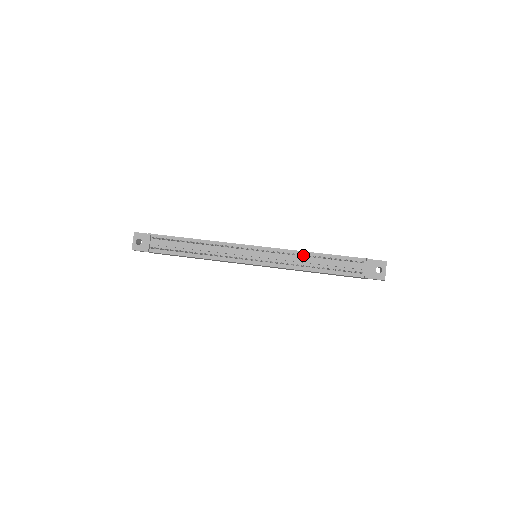
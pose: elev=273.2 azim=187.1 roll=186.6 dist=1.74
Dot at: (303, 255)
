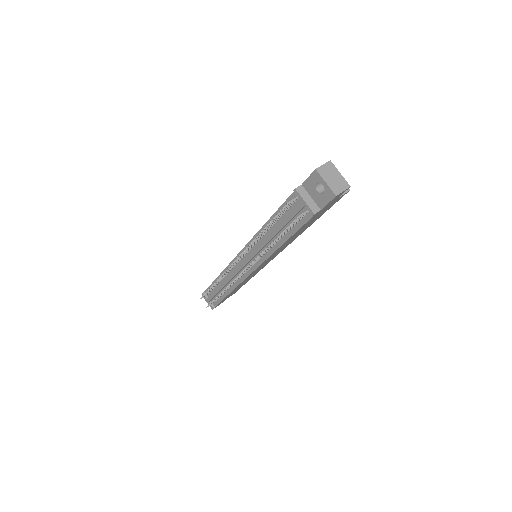
Dot at: (253, 241)
